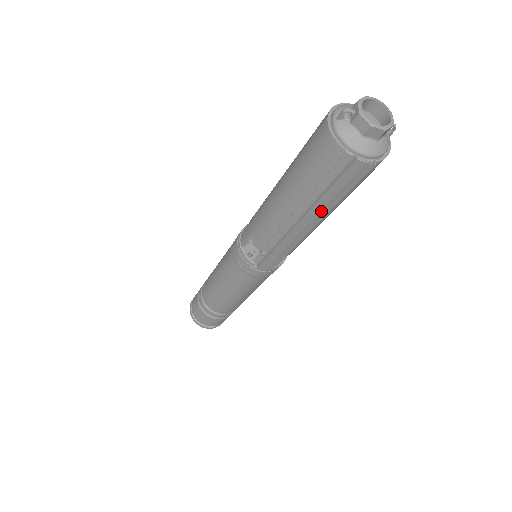
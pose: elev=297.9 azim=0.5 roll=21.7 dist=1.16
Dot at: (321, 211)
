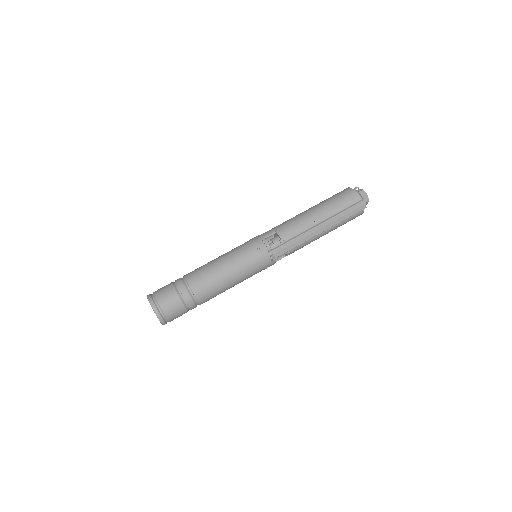
Dot at: (334, 221)
